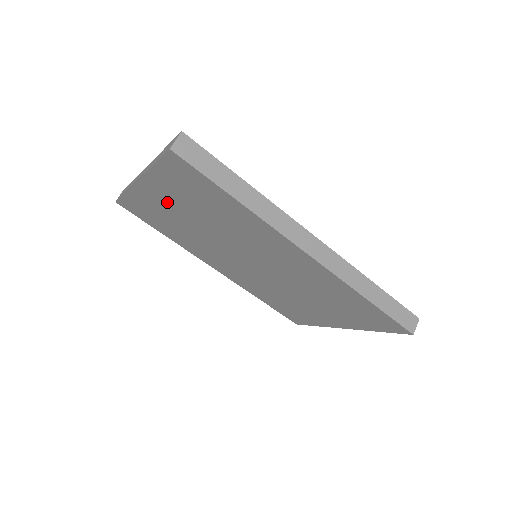
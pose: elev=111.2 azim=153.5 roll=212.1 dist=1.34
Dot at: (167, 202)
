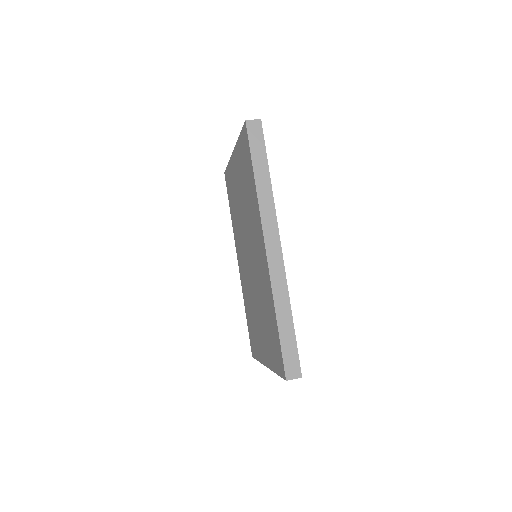
Dot at: (237, 175)
